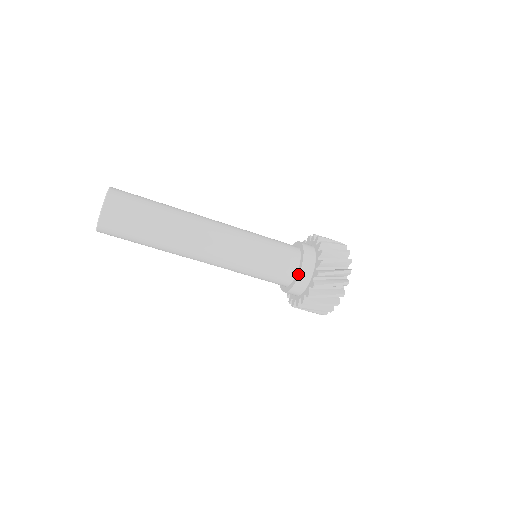
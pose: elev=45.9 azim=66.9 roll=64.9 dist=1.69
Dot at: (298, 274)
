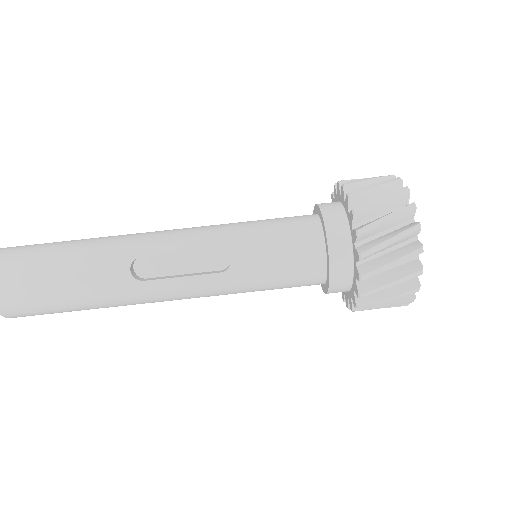
Dot at: (315, 206)
